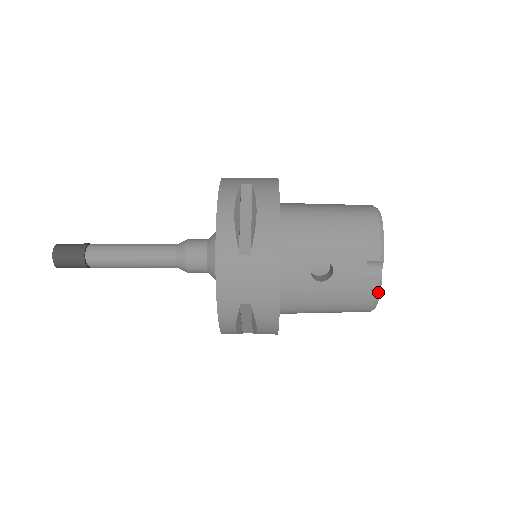
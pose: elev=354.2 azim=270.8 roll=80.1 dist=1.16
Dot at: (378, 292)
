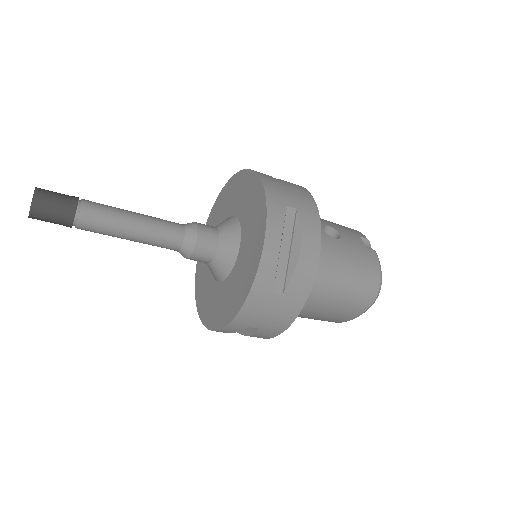
Dot at: (379, 261)
